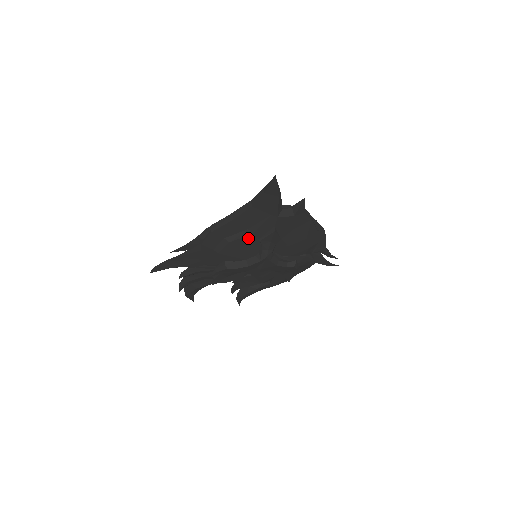
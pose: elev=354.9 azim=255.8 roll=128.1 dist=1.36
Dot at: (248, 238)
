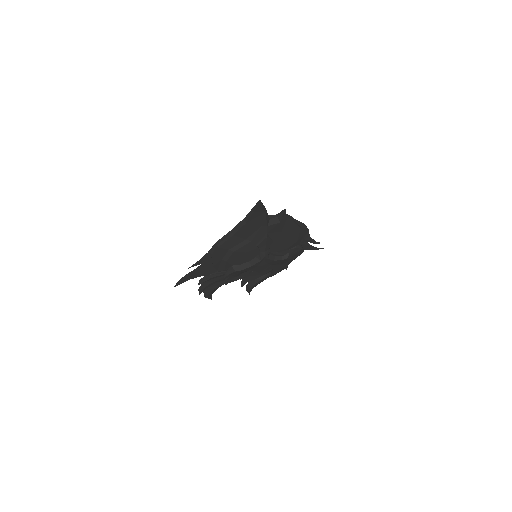
Dot at: (247, 246)
